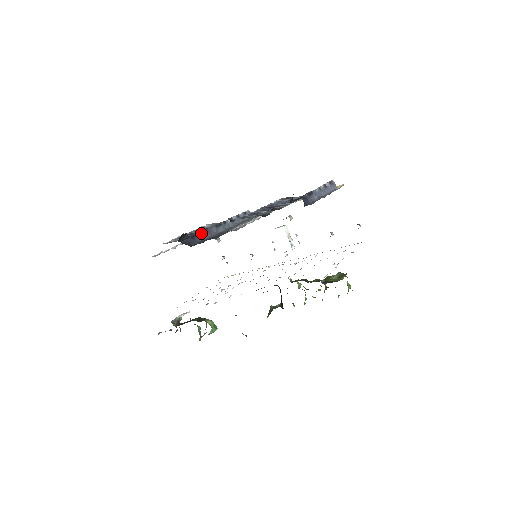
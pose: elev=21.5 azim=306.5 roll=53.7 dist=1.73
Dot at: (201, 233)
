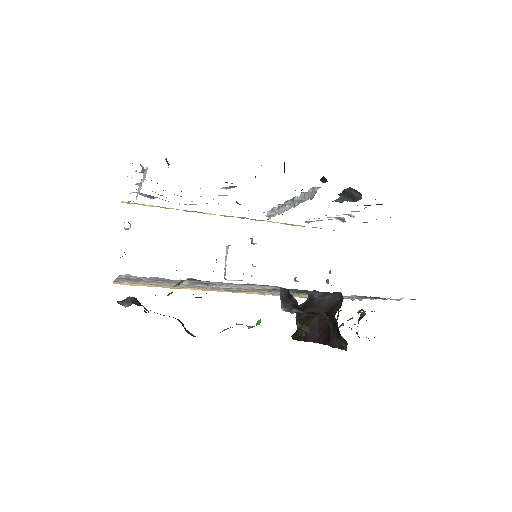
Dot at: occluded
